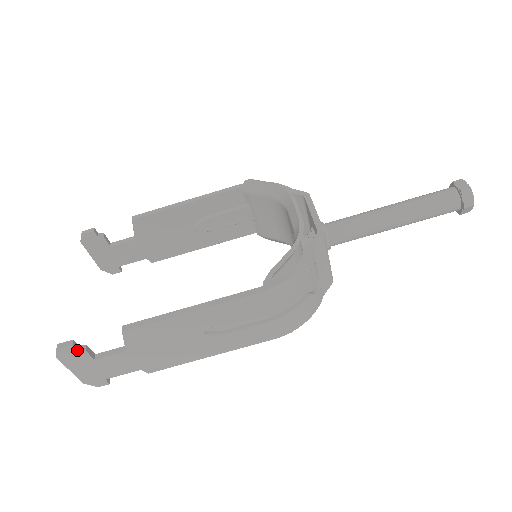
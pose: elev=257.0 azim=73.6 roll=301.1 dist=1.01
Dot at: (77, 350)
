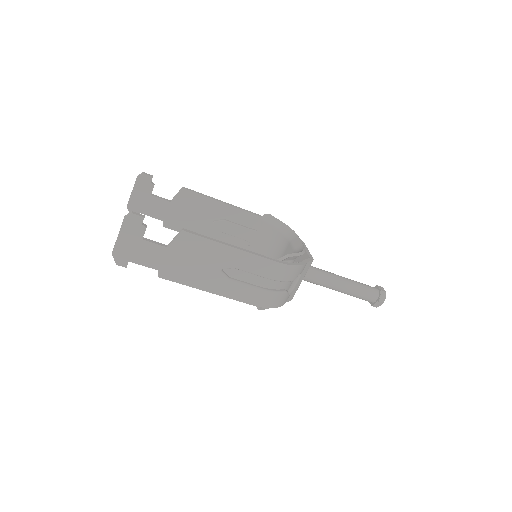
Dot at: (142, 223)
